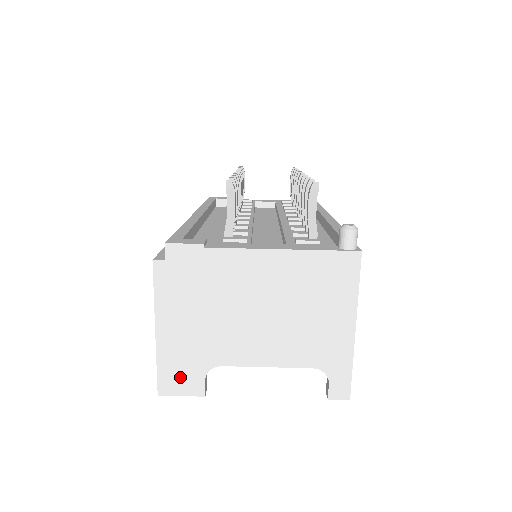
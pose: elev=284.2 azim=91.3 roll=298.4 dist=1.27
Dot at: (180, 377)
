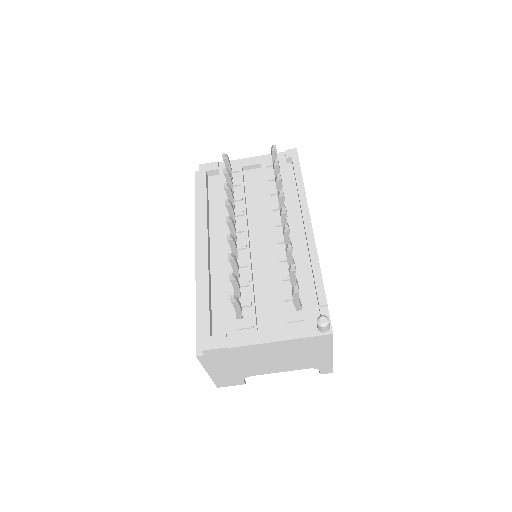
Dot at: (228, 382)
